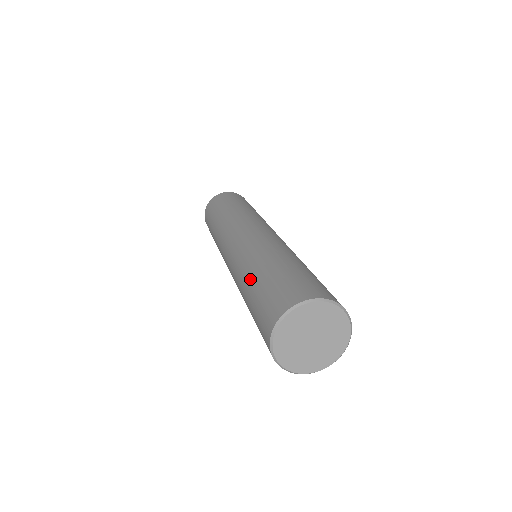
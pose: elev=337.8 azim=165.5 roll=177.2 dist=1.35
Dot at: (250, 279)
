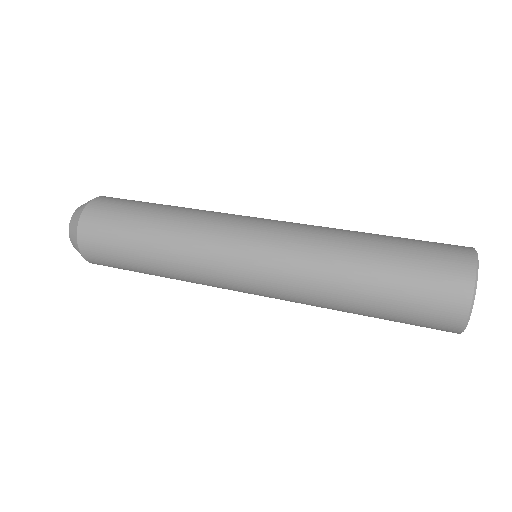
Dot at: (355, 307)
